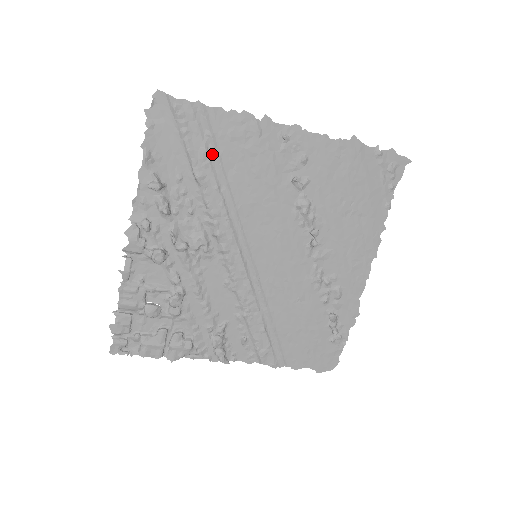
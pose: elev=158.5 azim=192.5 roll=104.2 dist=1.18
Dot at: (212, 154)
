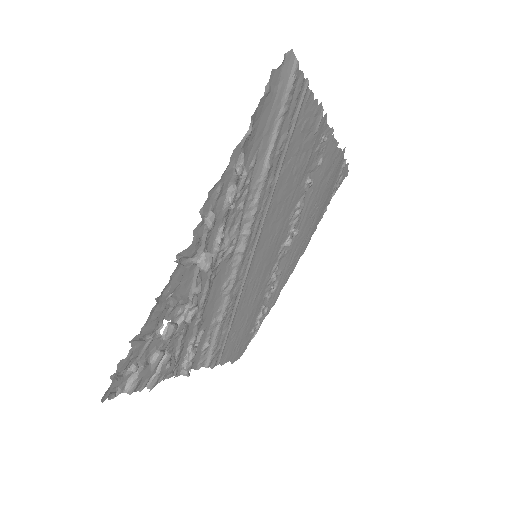
Dot at: (285, 142)
